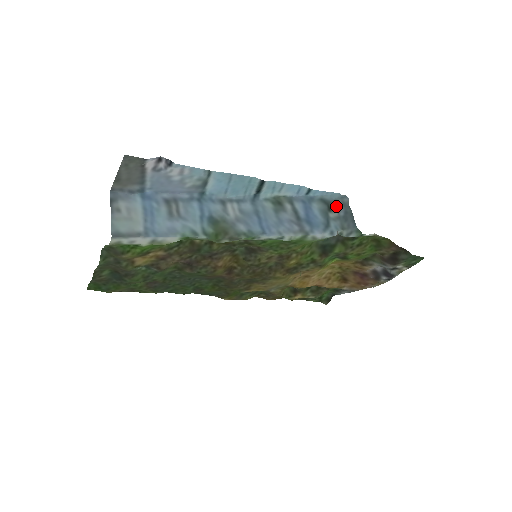
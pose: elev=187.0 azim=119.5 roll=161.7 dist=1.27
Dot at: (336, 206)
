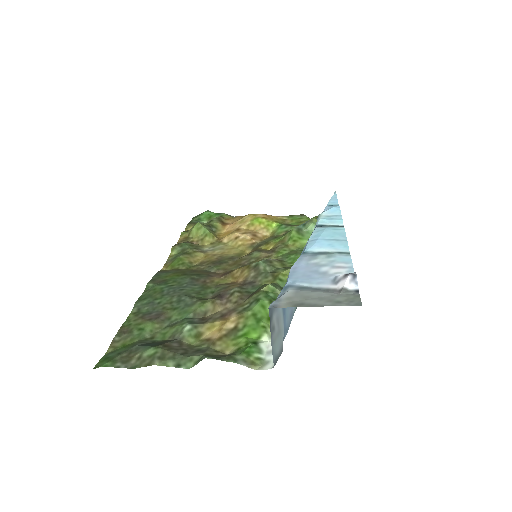
Dot at: occluded
